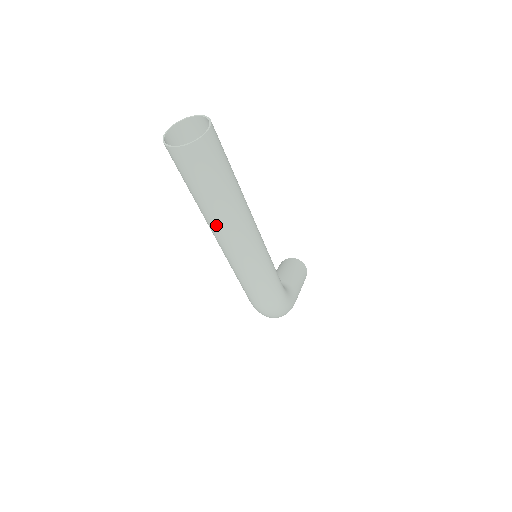
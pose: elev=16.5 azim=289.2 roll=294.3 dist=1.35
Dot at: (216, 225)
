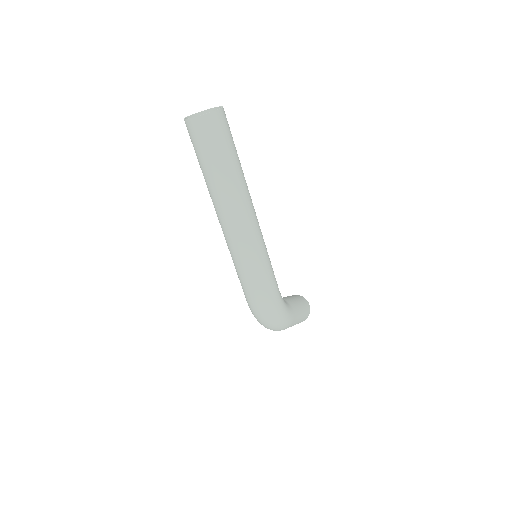
Dot at: (219, 200)
